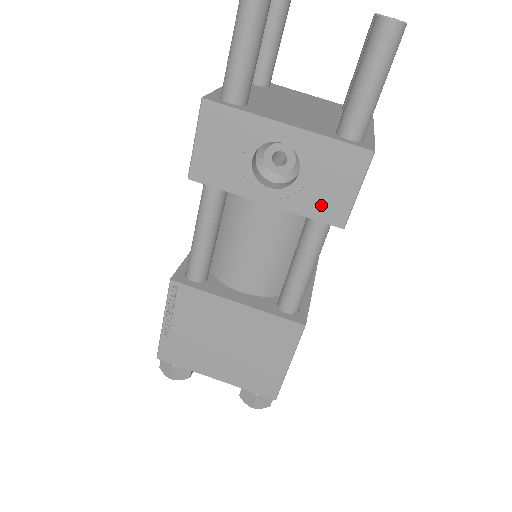
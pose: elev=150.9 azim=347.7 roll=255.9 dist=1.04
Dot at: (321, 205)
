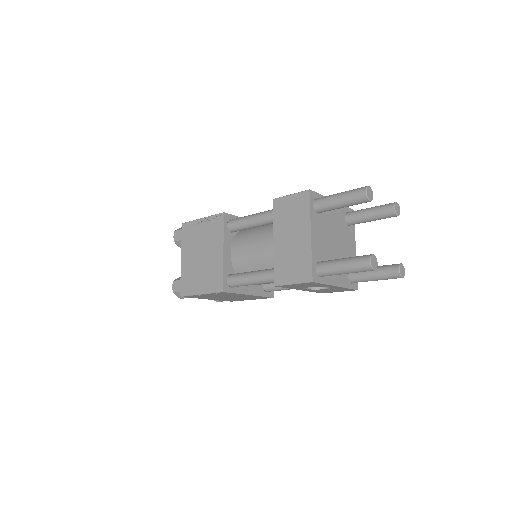
Dot at: occluded
